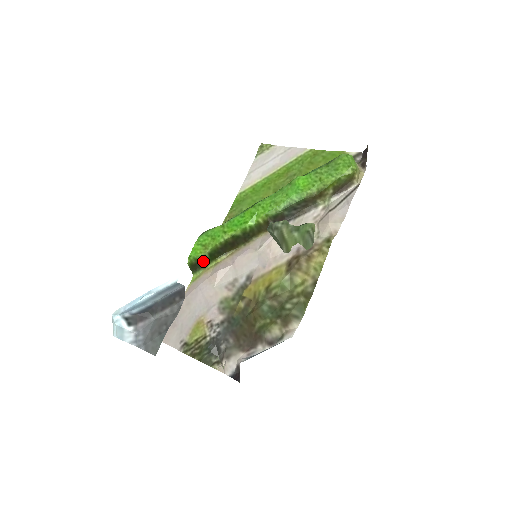
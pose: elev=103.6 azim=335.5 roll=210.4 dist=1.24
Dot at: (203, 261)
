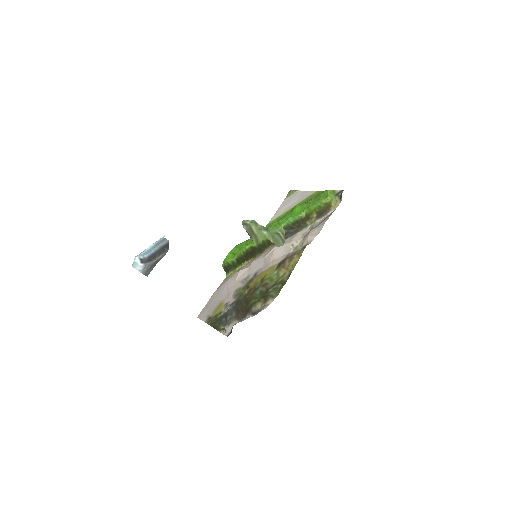
Dot at: (233, 265)
